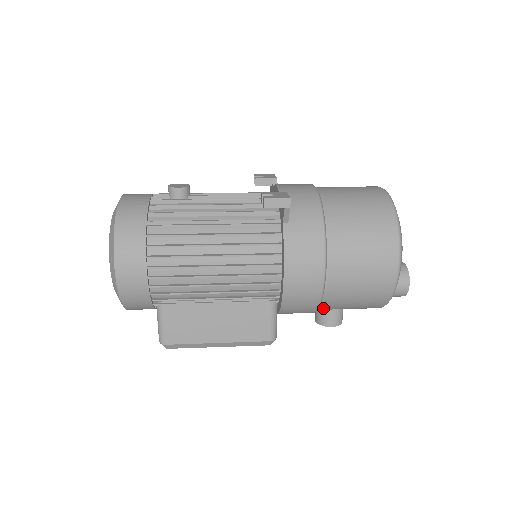
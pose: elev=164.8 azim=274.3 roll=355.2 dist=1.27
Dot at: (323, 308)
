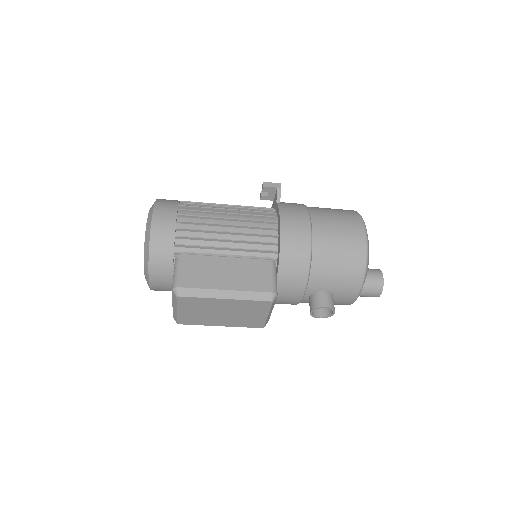
Dot at: (314, 270)
